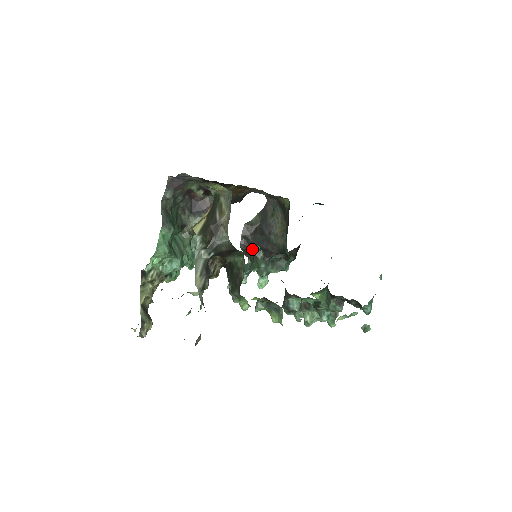
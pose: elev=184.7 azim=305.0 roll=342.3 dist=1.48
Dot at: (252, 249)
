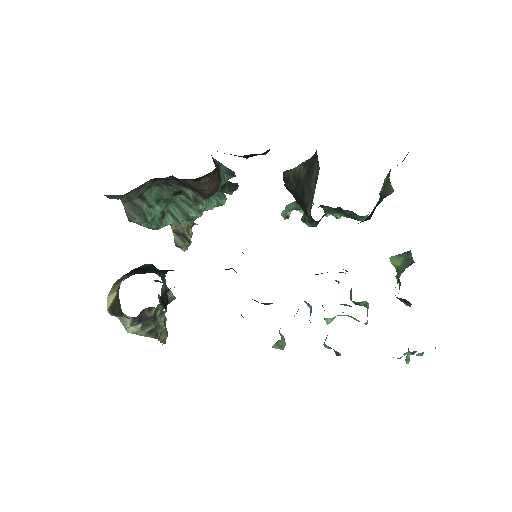
Dot at: occluded
